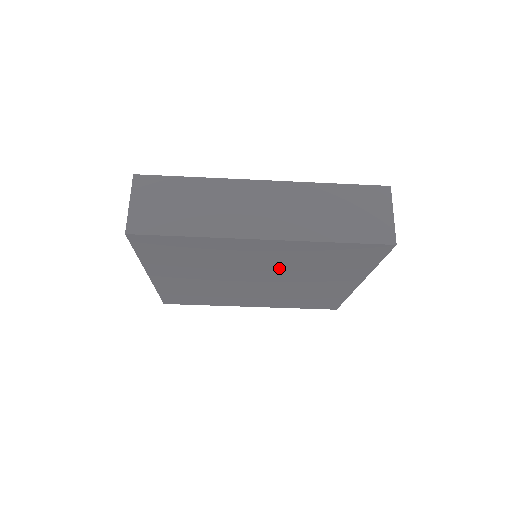
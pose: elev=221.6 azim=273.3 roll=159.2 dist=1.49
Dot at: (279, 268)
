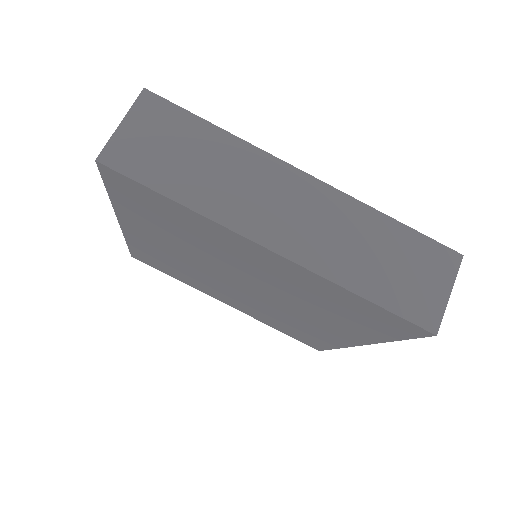
Dot at: (275, 287)
